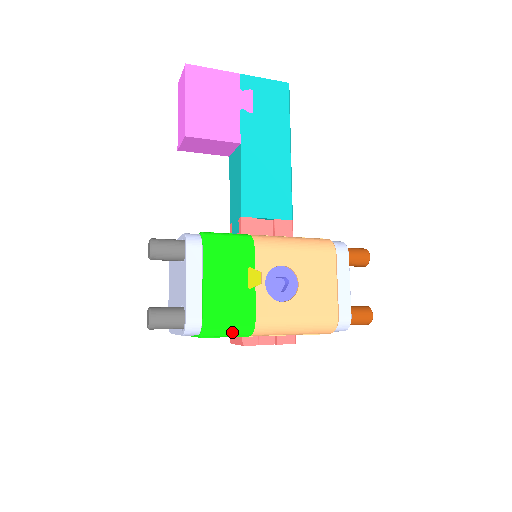
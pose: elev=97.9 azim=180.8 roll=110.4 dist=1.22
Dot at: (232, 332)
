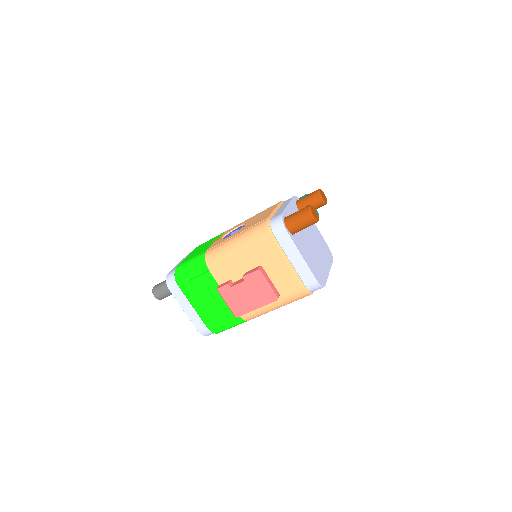
Dot at: (192, 268)
